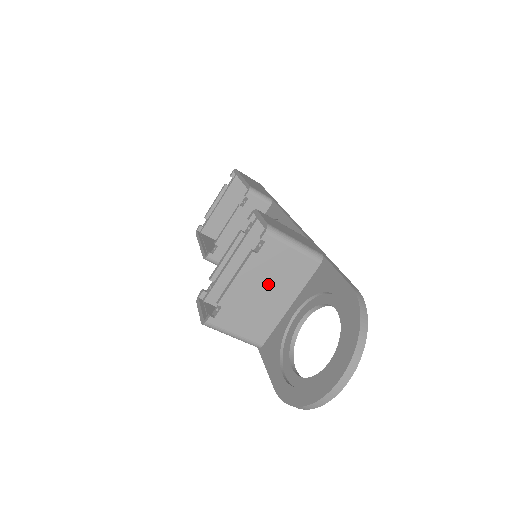
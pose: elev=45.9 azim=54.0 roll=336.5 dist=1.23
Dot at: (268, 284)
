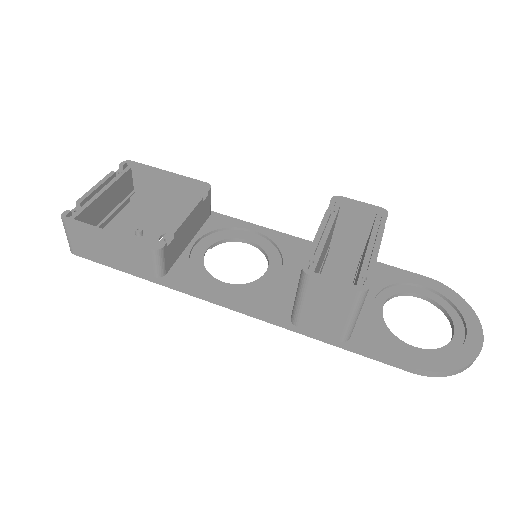
Dot at: occluded
